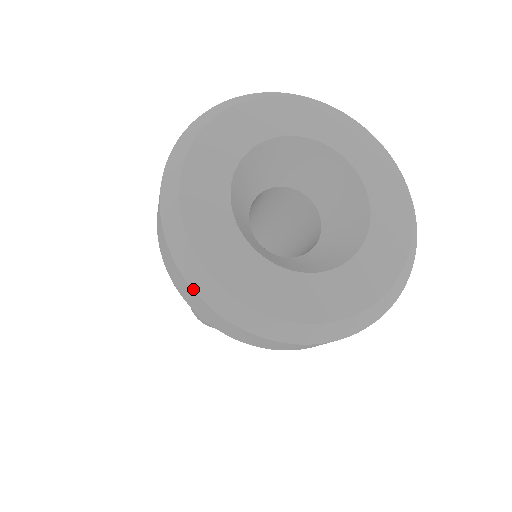
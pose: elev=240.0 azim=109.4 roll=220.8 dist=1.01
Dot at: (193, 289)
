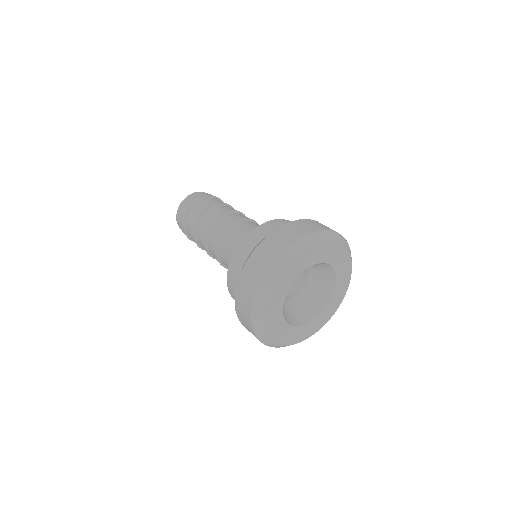
Dot at: (252, 320)
